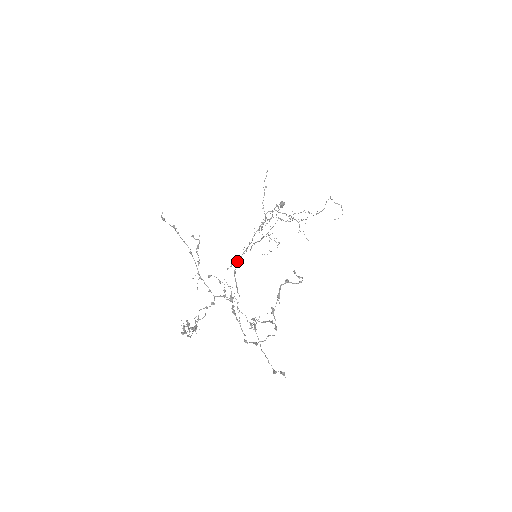
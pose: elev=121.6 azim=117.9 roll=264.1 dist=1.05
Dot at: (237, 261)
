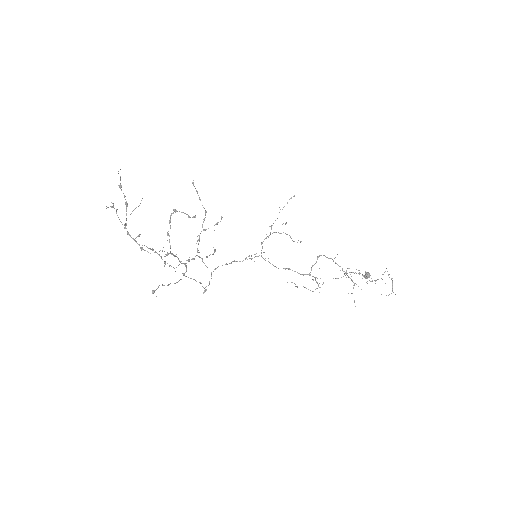
Dot at: (249, 258)
